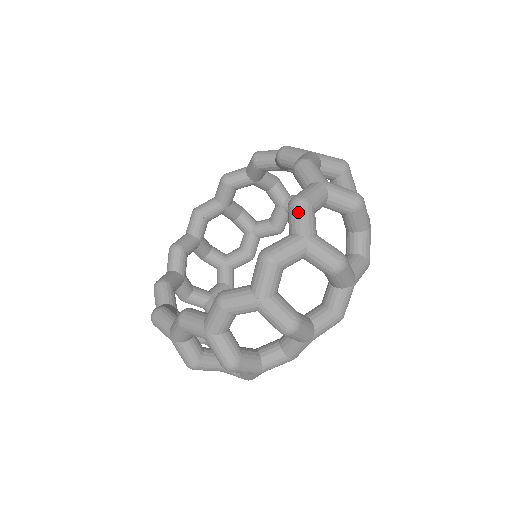
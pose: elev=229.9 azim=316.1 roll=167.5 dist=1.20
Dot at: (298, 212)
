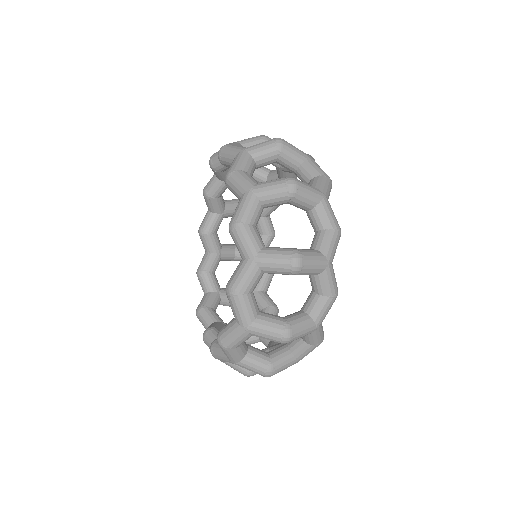
Dot at: (232, 305)
